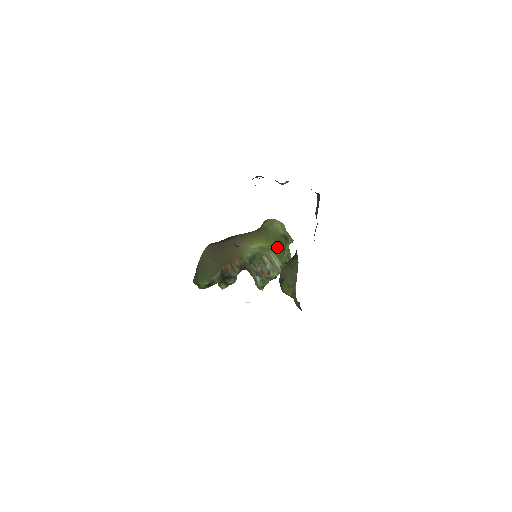
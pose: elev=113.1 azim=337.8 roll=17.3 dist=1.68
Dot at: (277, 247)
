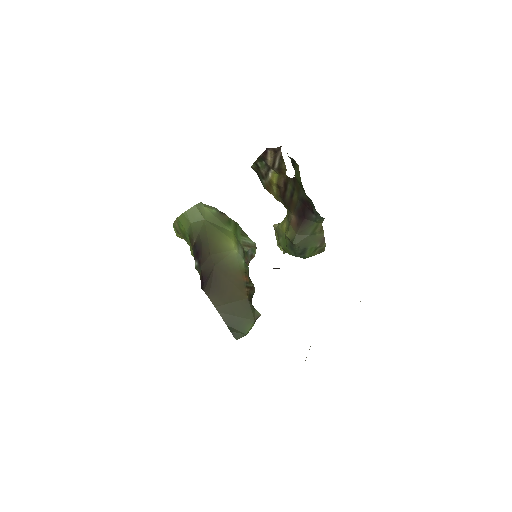
Dot at: (235, 228)
